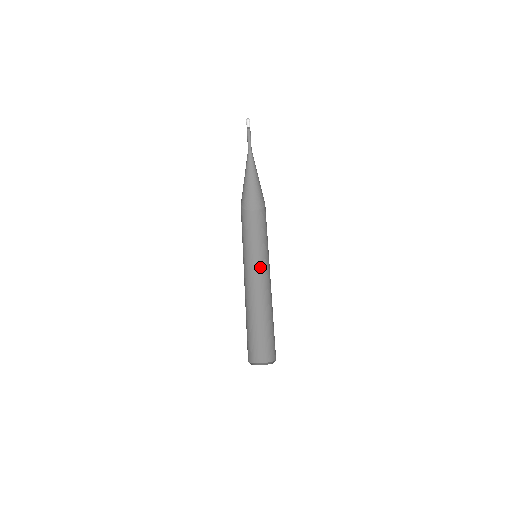
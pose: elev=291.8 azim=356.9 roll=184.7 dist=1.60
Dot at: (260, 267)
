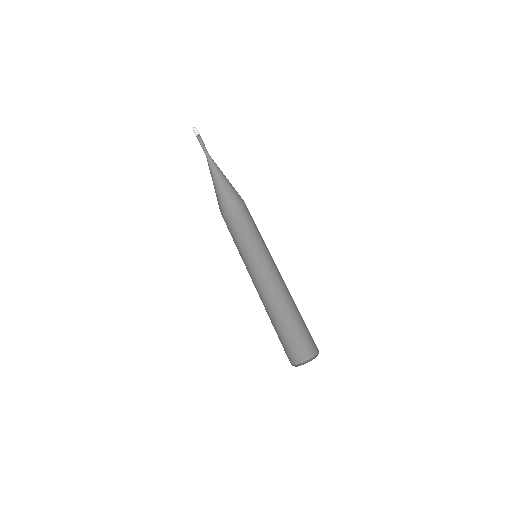
Dot at: (262, 267)
